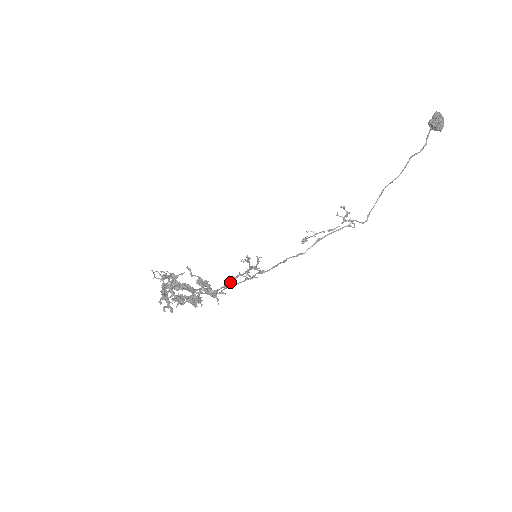
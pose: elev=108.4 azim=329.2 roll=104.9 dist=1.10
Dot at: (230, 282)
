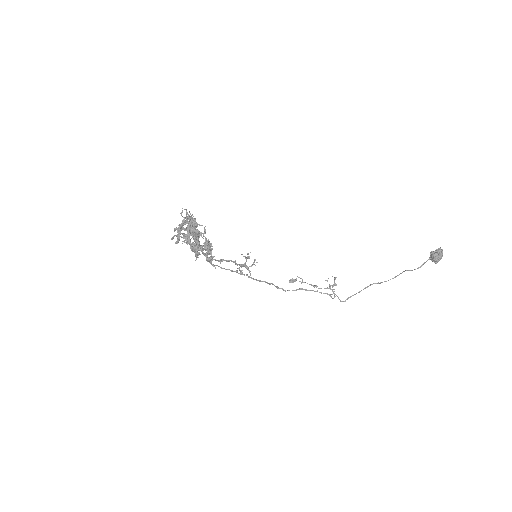
Dot at: (226, 260)
